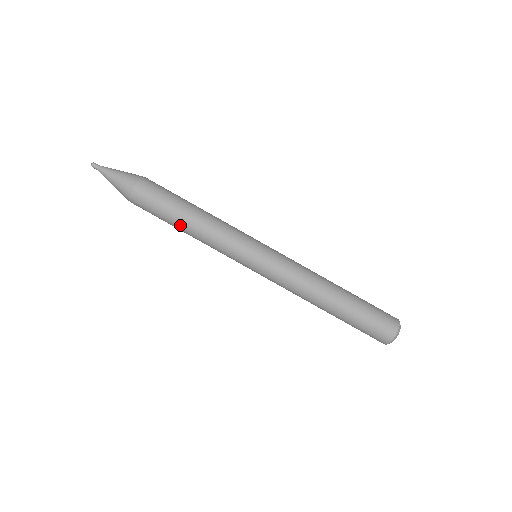
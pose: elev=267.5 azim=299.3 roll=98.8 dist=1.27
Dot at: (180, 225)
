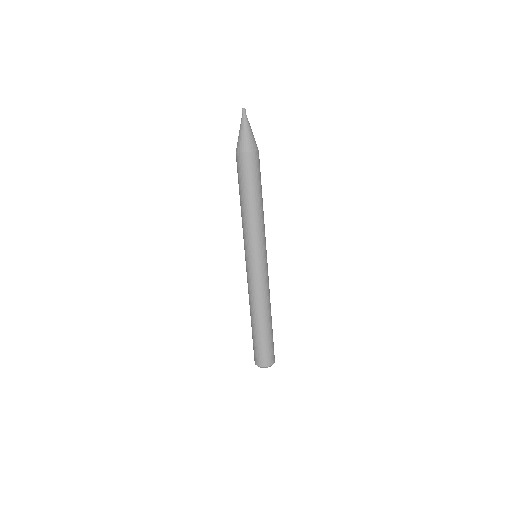
Dot at: (251, 198)
